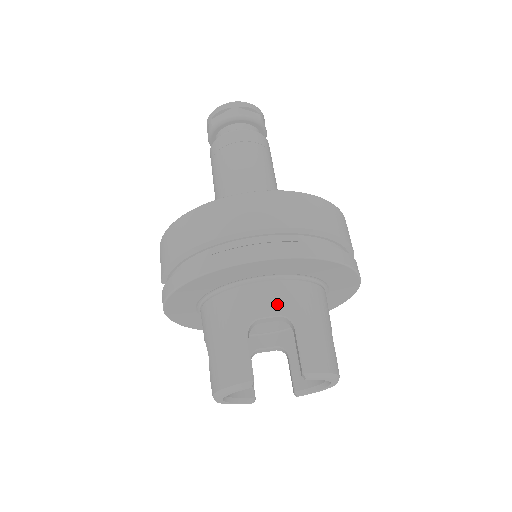
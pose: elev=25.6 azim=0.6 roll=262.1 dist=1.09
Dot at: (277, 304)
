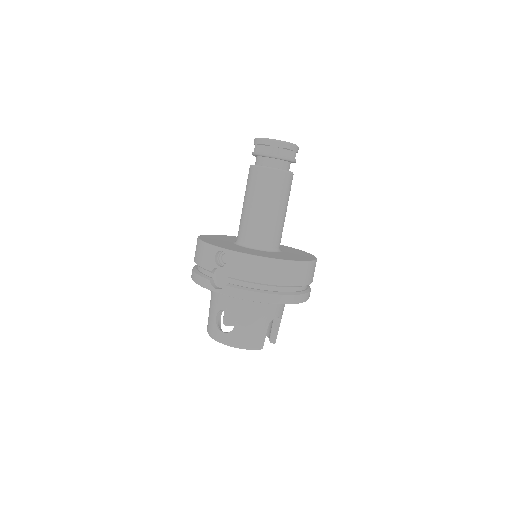
Dot at: (282, 311)
